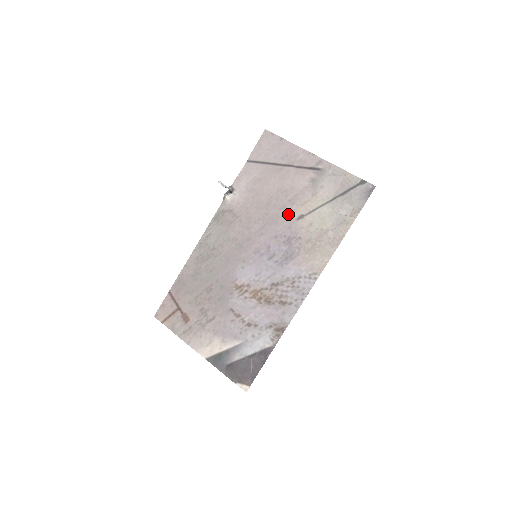
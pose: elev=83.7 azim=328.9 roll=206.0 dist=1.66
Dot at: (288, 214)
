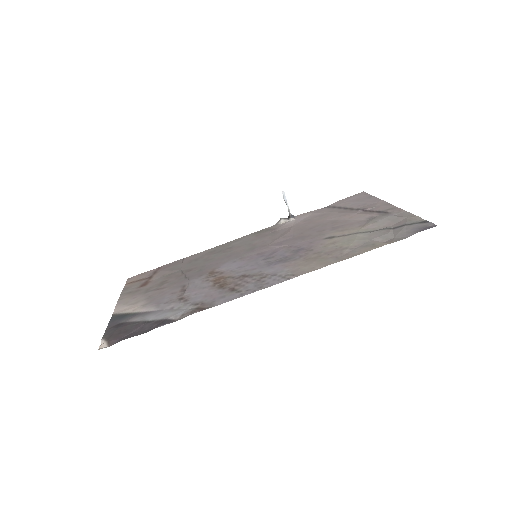
Dot at: (321, 235)
